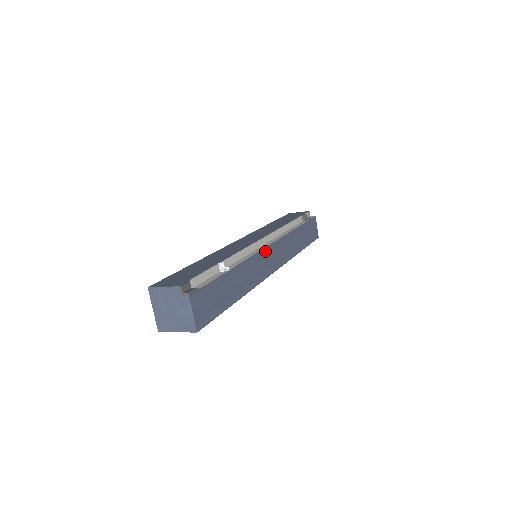
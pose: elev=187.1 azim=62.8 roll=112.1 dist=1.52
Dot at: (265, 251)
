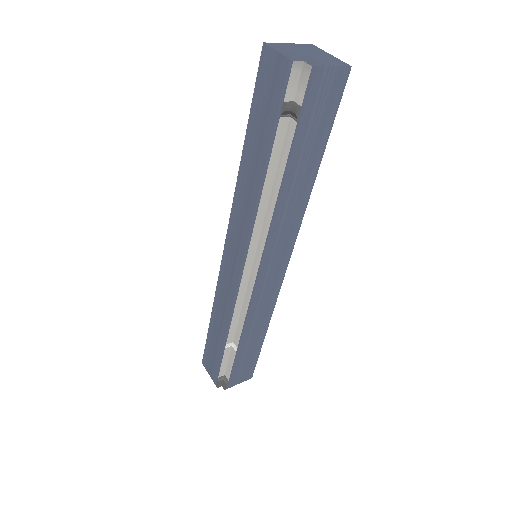
Dot at: (257, 286)
